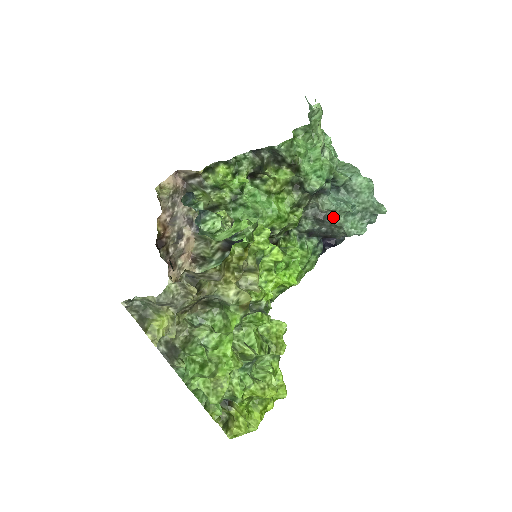
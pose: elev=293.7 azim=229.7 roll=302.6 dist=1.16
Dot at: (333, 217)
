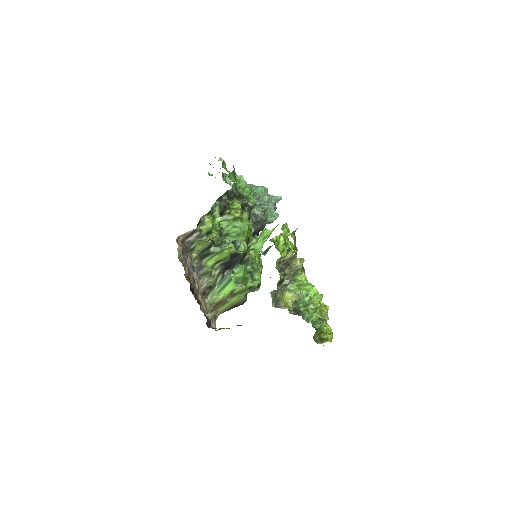
Dot at: (263, 216)
